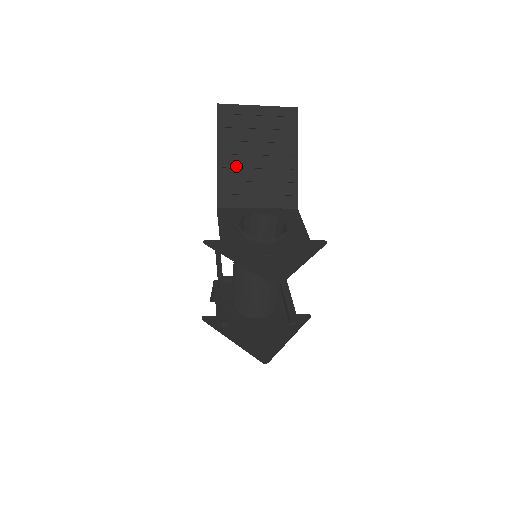
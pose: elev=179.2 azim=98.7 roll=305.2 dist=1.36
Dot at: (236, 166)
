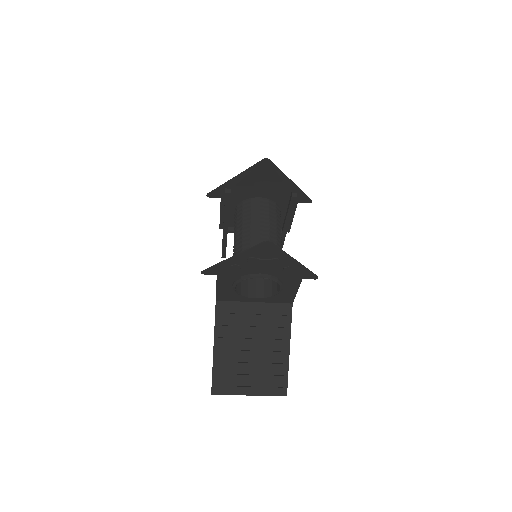
Dot at: occluded
